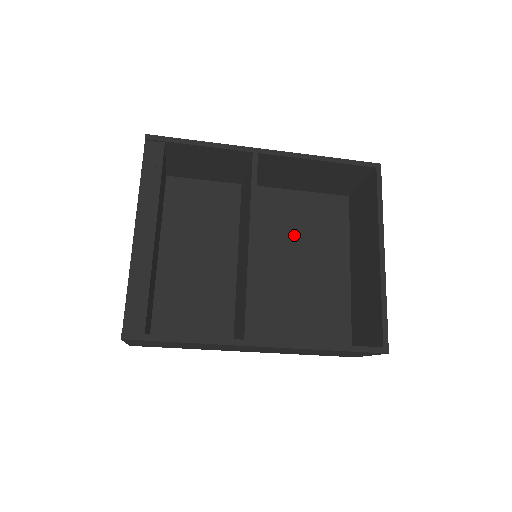
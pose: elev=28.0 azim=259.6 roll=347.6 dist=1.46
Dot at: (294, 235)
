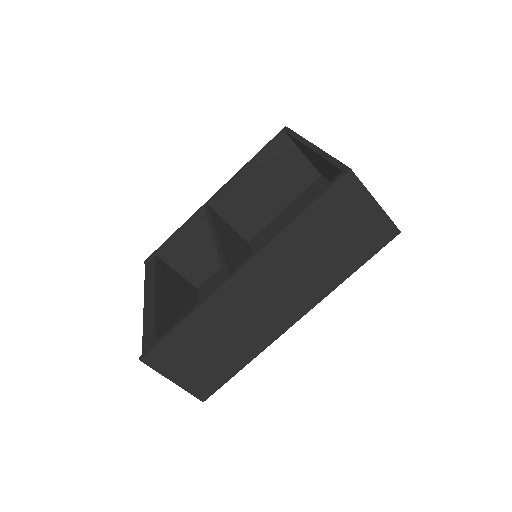
Dot at: occluded
